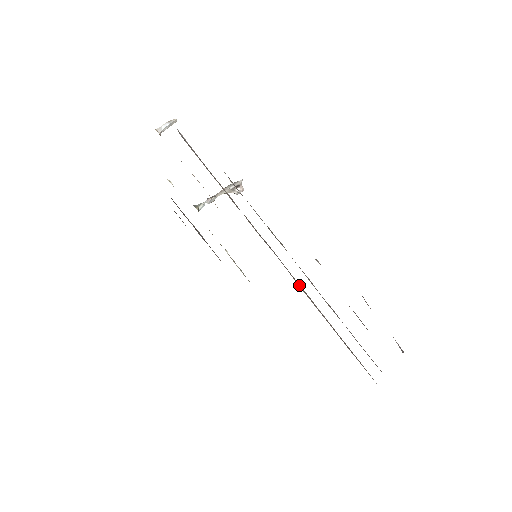
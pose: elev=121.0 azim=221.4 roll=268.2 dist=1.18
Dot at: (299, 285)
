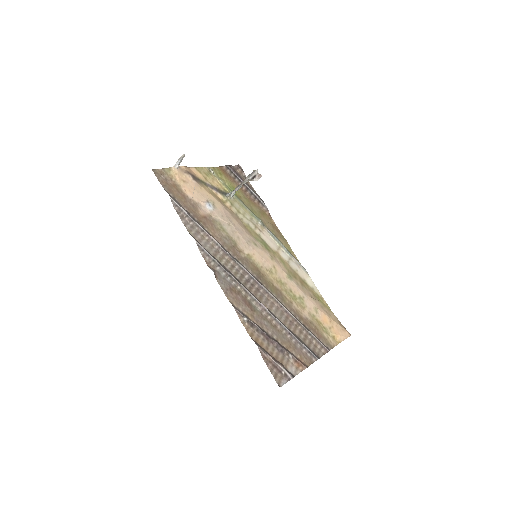
Dot at: (269, 296)
